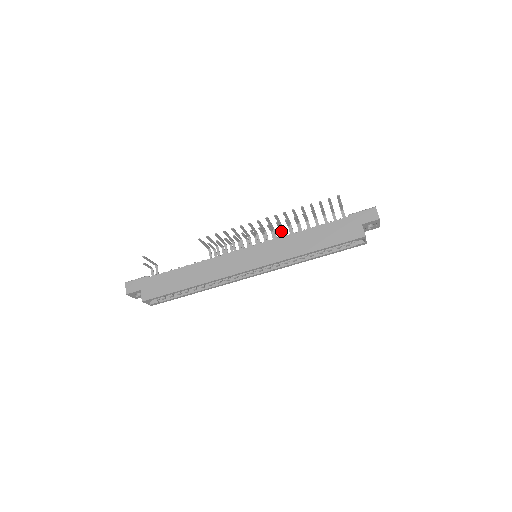
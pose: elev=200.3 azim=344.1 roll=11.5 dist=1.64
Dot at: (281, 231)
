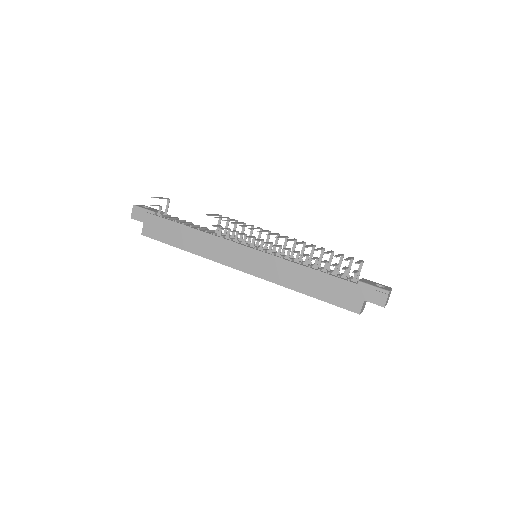
Dot at: (289, 250)
